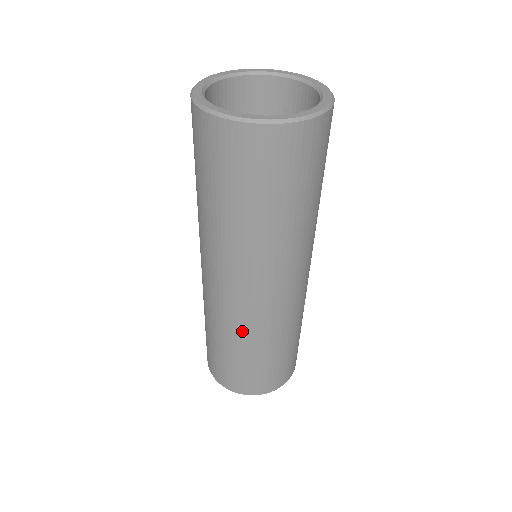
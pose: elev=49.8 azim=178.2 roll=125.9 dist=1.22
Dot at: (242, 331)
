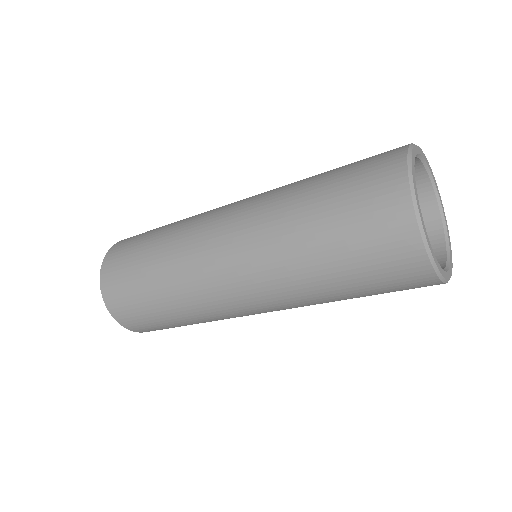
Dot at: (184, 290)
